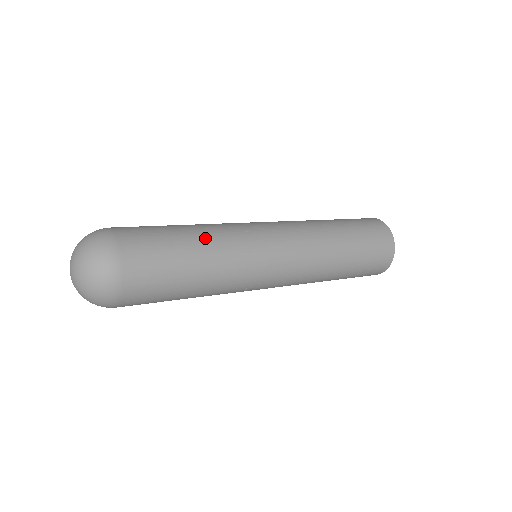
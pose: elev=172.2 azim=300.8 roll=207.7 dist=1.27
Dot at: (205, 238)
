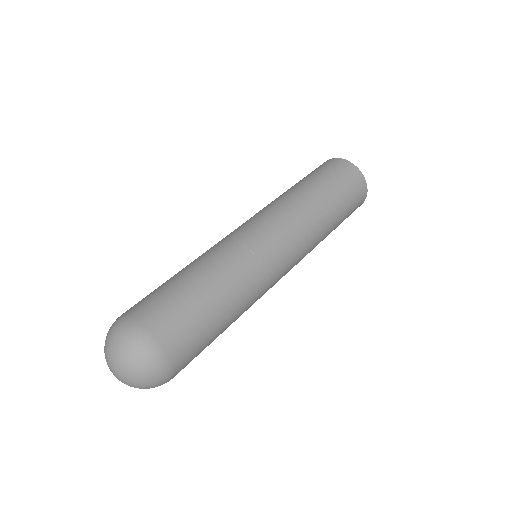
Dot at: (236, 308)
